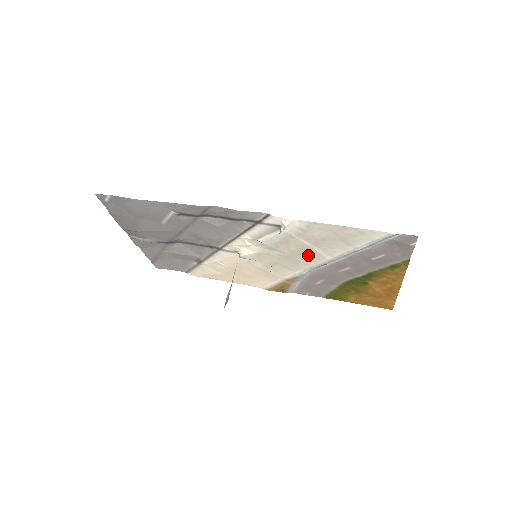
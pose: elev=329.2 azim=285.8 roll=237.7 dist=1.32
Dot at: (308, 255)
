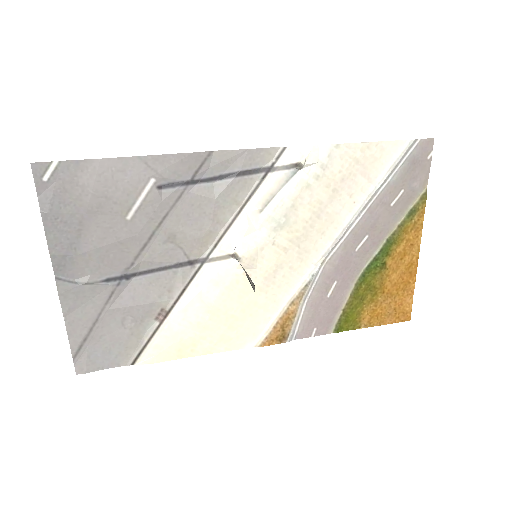
Dot at: (323, 223)
